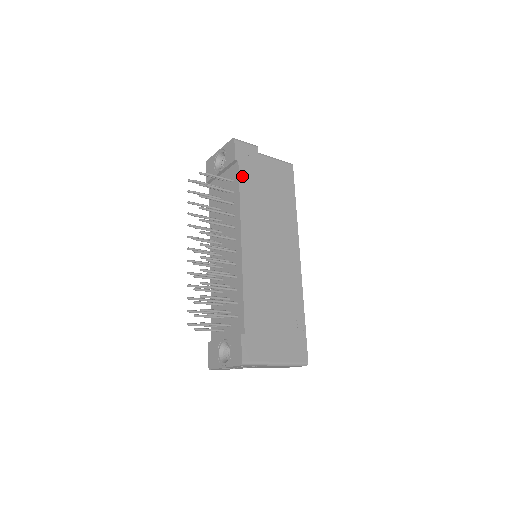
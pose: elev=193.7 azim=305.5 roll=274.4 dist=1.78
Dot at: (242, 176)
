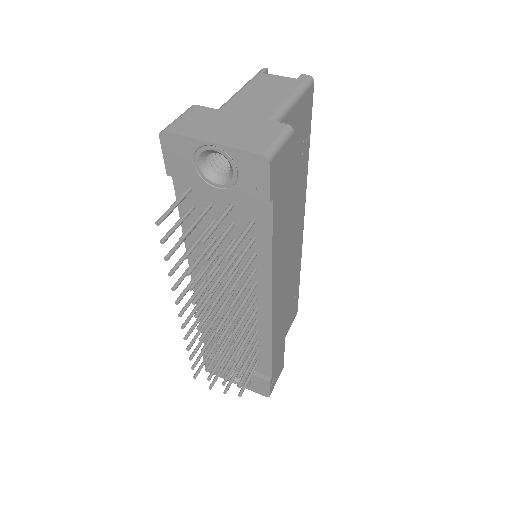
Dot at: (275, 219)
